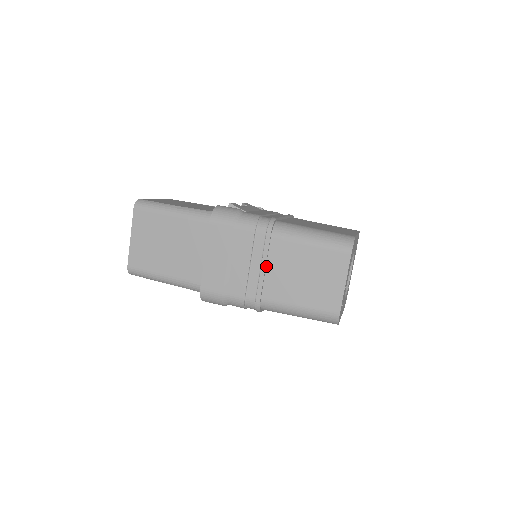
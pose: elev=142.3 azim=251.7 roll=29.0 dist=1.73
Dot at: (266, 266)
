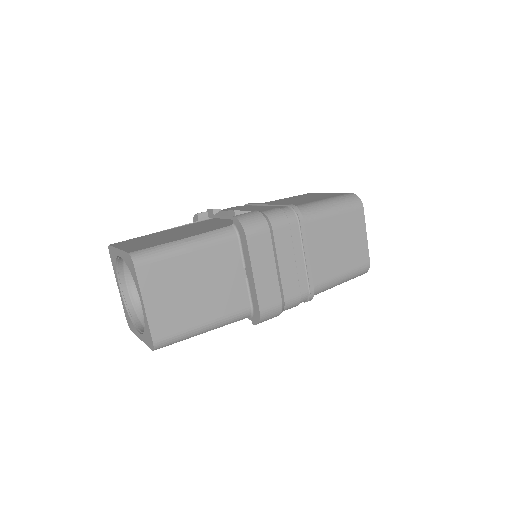
Dot at: (308, 253)
